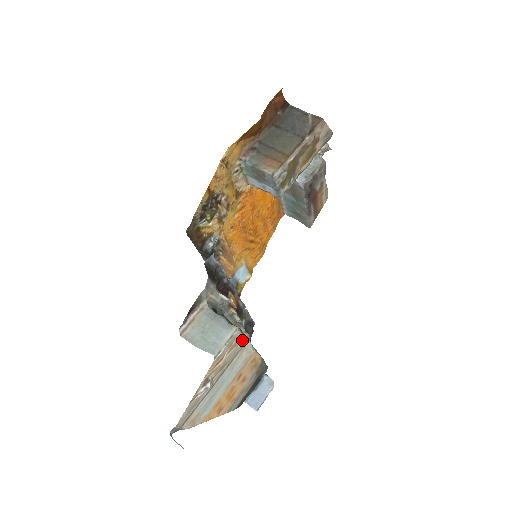
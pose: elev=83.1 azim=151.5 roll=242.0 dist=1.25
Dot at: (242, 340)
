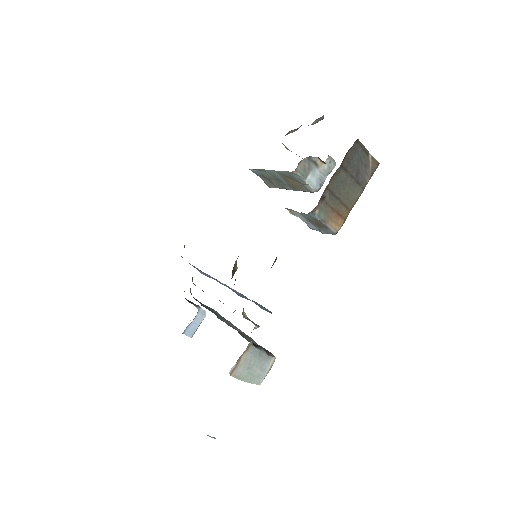
Dot at: occluded
